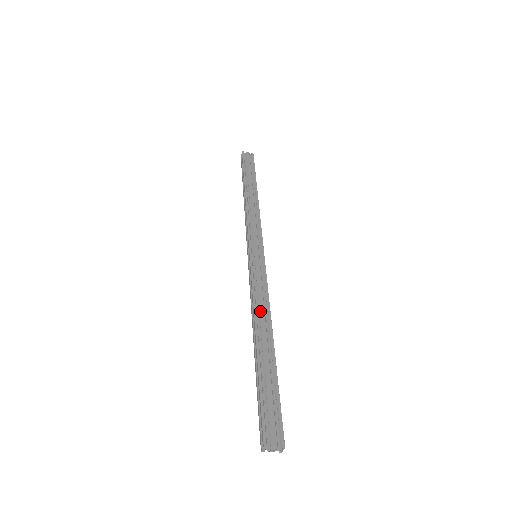
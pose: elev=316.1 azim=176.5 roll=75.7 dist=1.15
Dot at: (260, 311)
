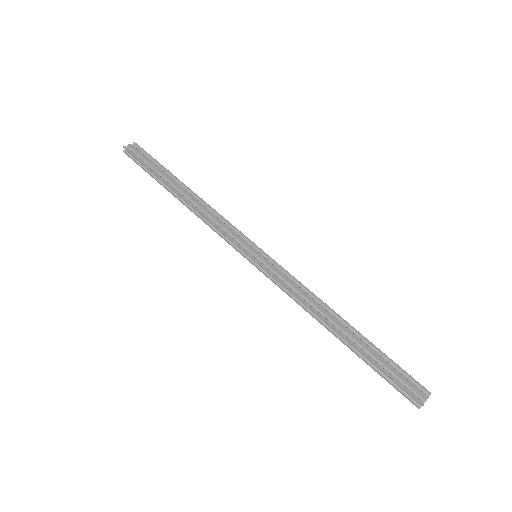
Dot at: (315, 305)
